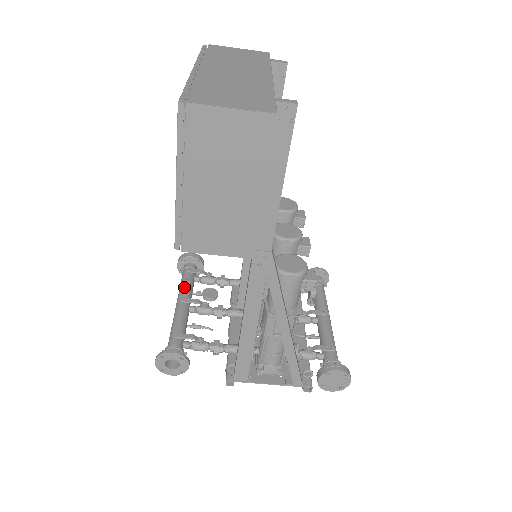
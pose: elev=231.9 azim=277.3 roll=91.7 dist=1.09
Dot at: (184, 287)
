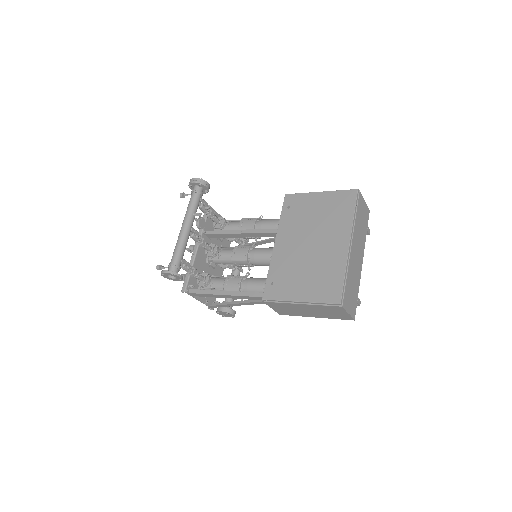
Dot at: (195, 215)
